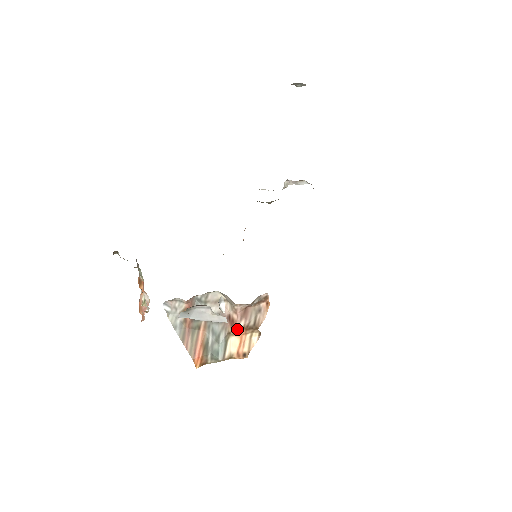
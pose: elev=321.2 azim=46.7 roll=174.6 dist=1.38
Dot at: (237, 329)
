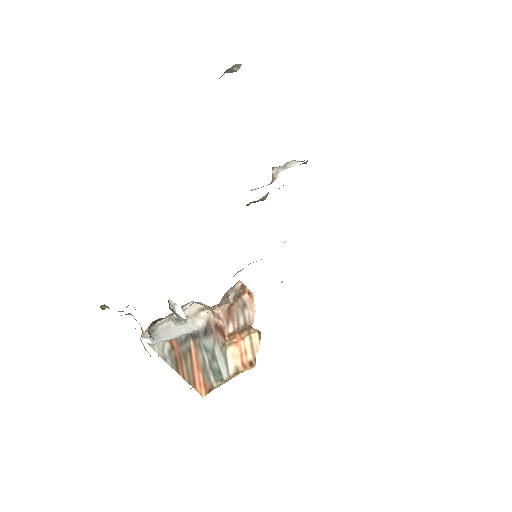
Dot at: (229, 336)
